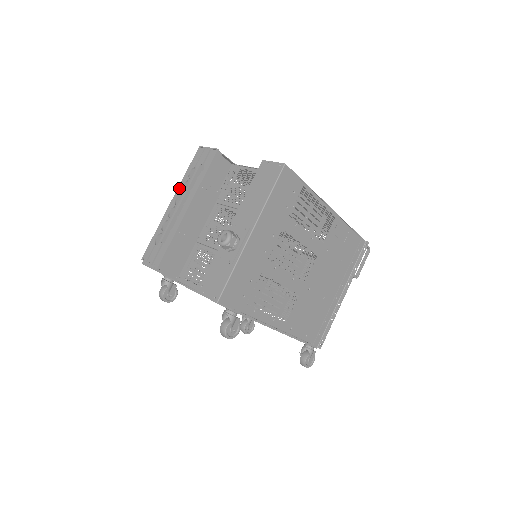
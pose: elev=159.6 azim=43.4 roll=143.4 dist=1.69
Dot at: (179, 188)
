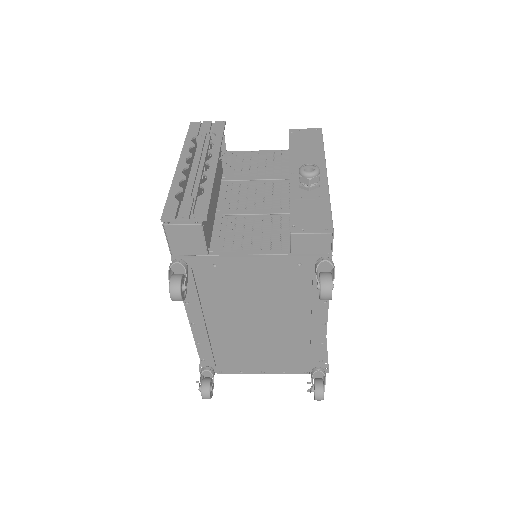
Dot at: (184, 152)
